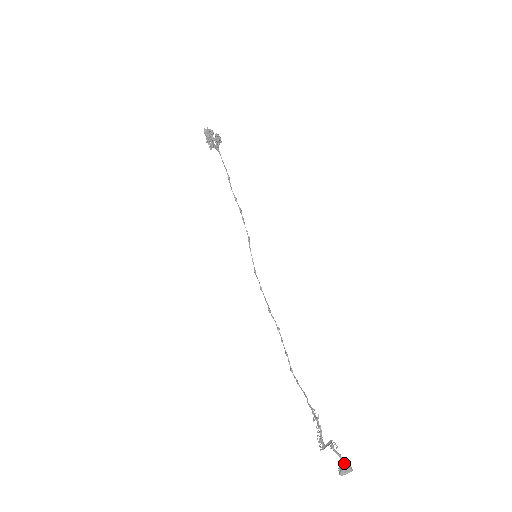
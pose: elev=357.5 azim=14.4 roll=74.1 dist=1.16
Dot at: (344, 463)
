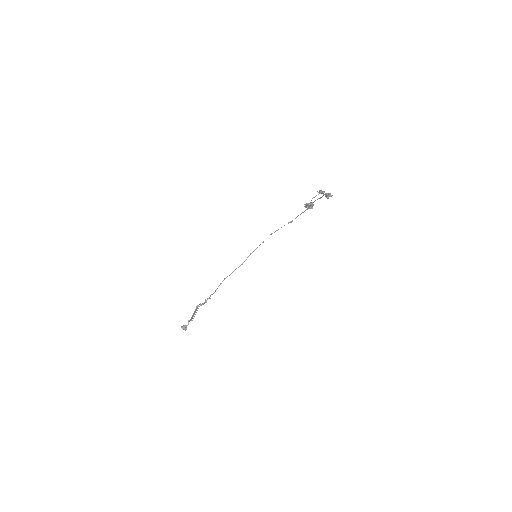
Dot at: (185, 328)
